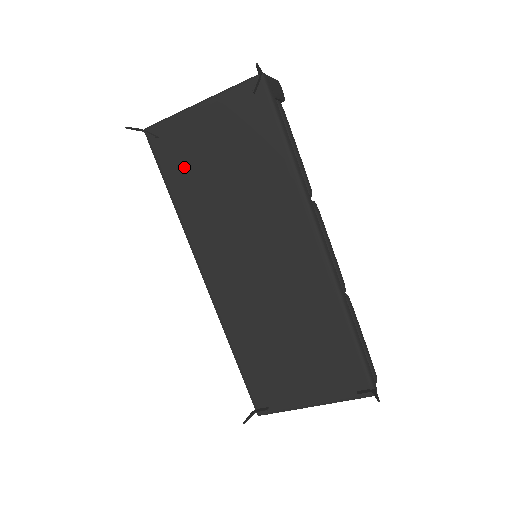
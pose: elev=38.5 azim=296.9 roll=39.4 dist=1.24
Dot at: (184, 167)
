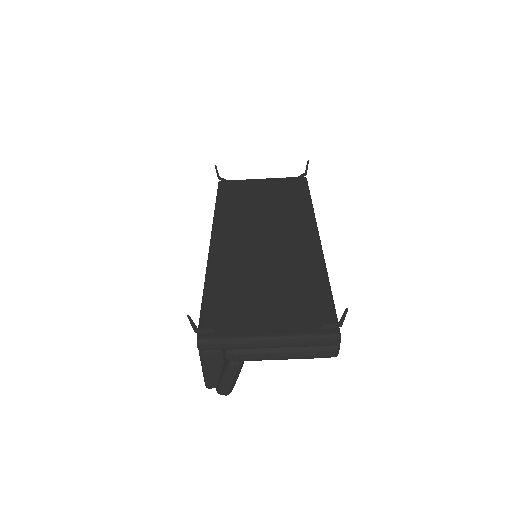
Dot at: (236, 195)
